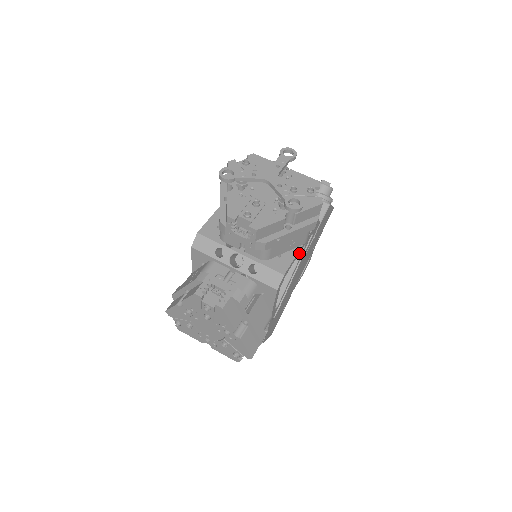
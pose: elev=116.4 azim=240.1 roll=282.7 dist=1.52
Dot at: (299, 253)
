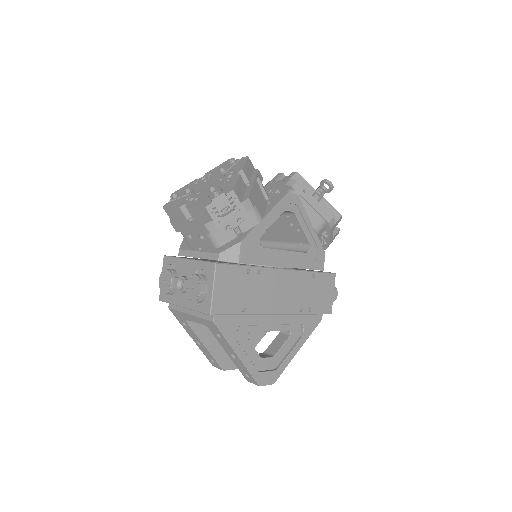
Dot at: (300, 252)
